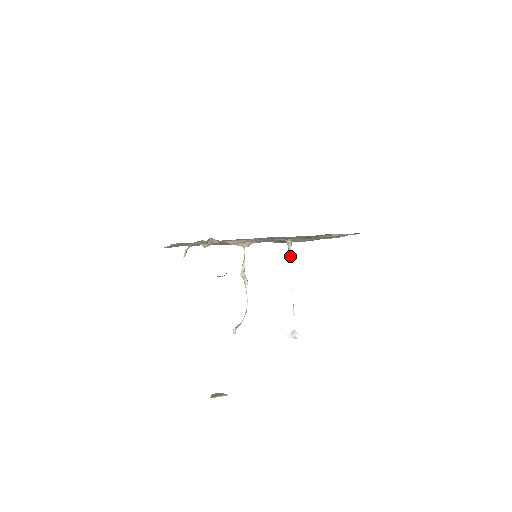
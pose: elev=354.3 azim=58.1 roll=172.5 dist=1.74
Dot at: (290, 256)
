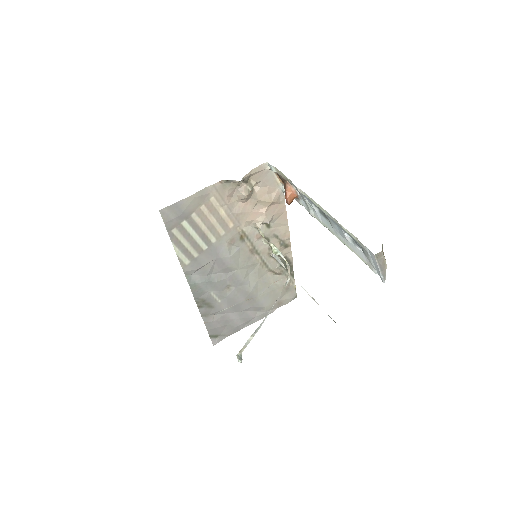
Dot at: (283, 264)
